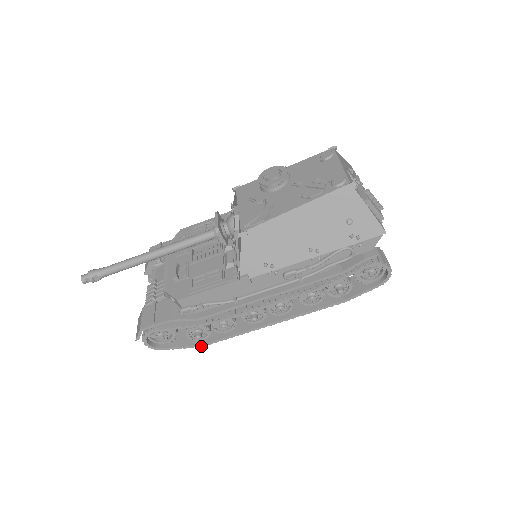
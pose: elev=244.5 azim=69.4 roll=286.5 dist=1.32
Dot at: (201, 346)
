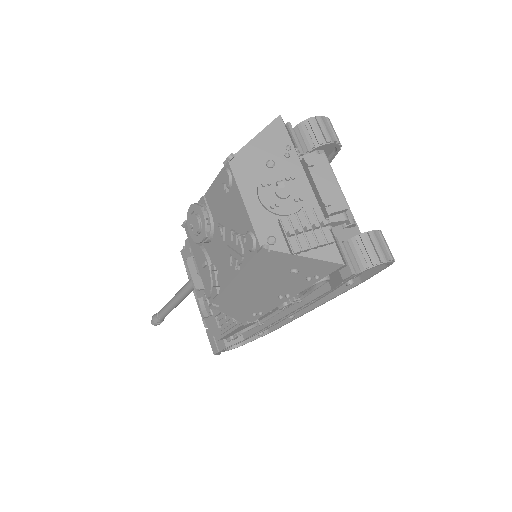
Dot at: occluded
